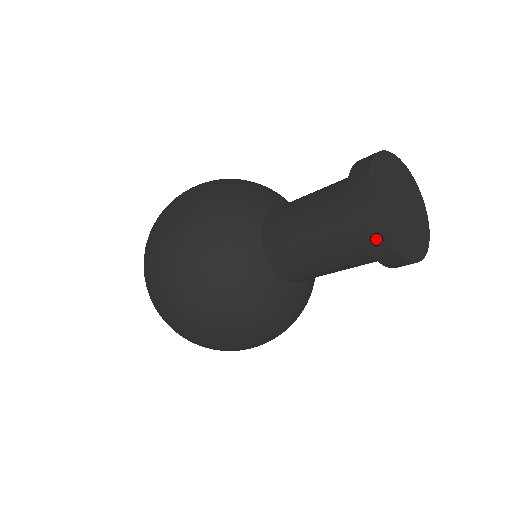
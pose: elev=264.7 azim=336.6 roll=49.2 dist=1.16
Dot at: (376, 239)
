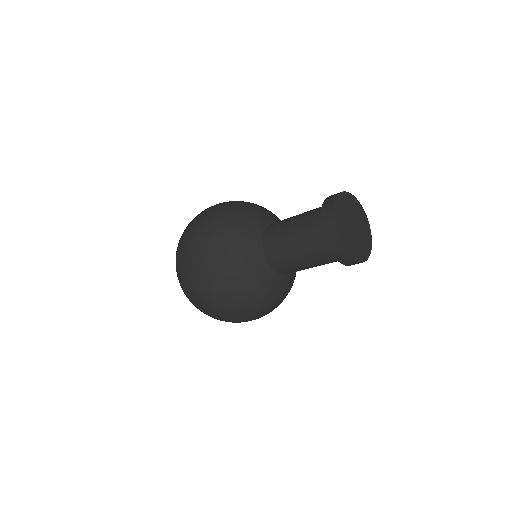
Dot at: (329, 224)
